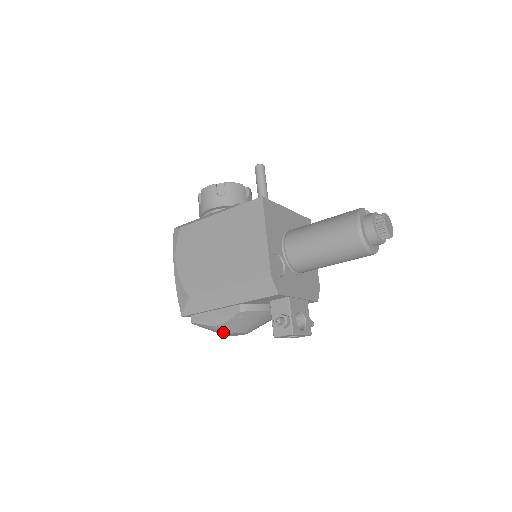
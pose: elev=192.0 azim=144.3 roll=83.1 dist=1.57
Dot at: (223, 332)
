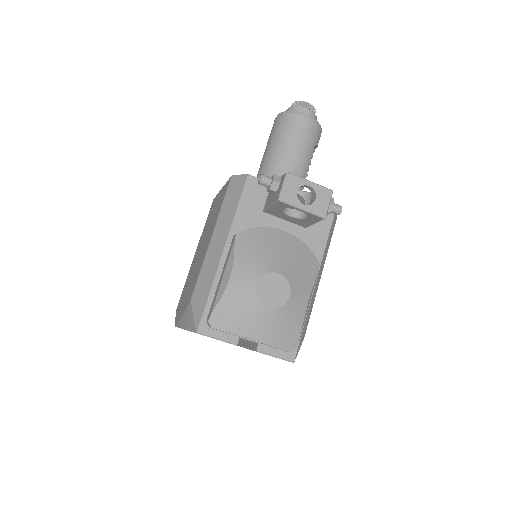
Dot at: (248, 290)
